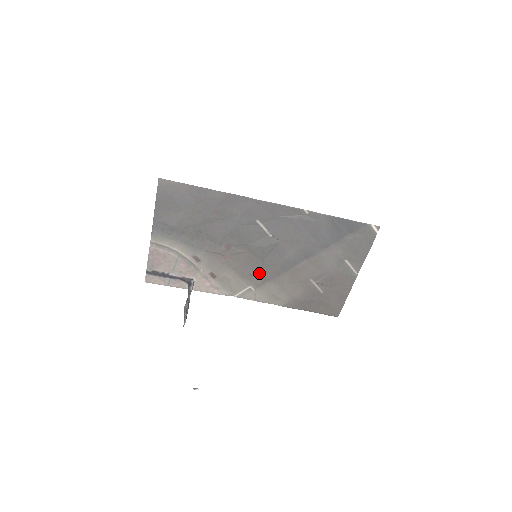
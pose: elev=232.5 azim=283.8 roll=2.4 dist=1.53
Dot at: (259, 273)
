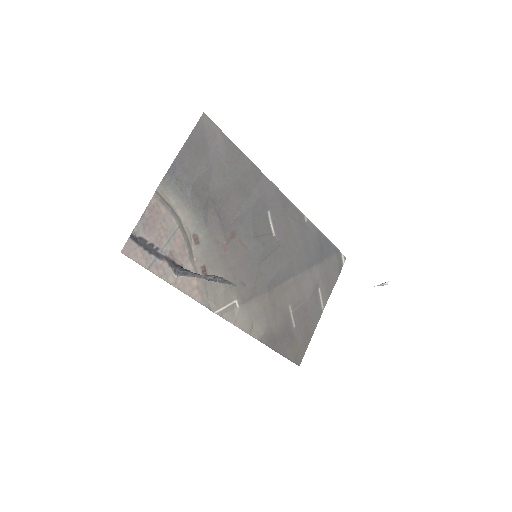
Dot at: (250, 282)
